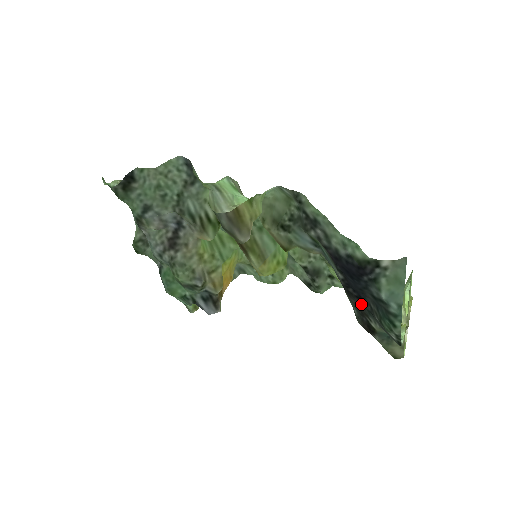
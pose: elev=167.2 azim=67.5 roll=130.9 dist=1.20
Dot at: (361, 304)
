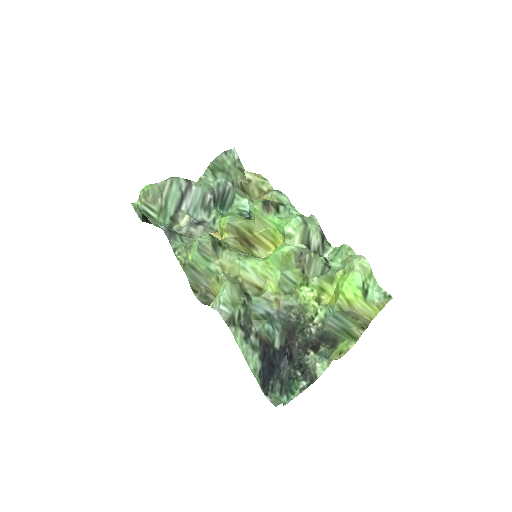
Dot at: (295, 356)
